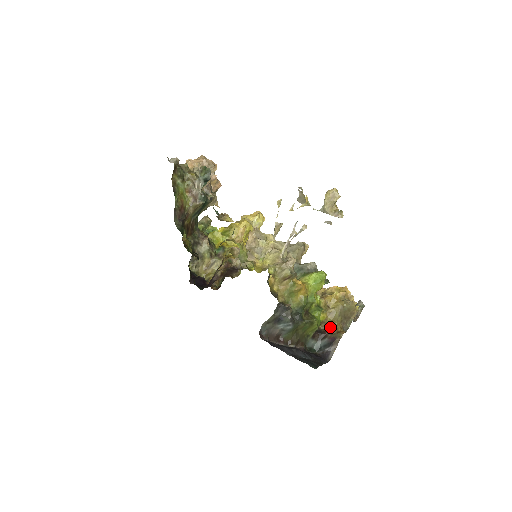
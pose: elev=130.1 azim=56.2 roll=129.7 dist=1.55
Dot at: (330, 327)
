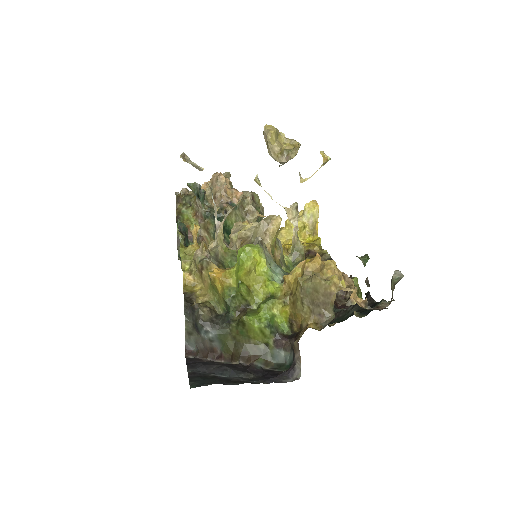
Dot at: (301, 326)
